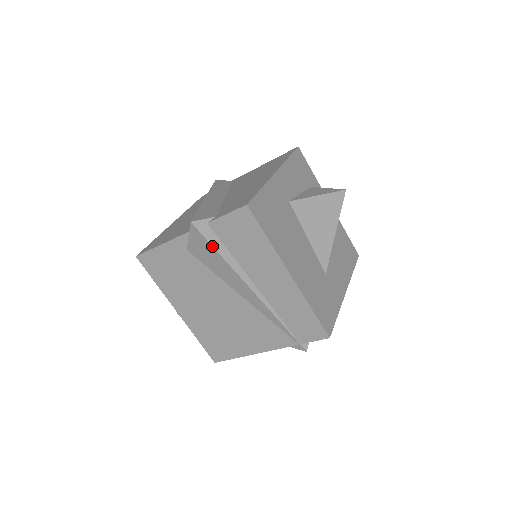
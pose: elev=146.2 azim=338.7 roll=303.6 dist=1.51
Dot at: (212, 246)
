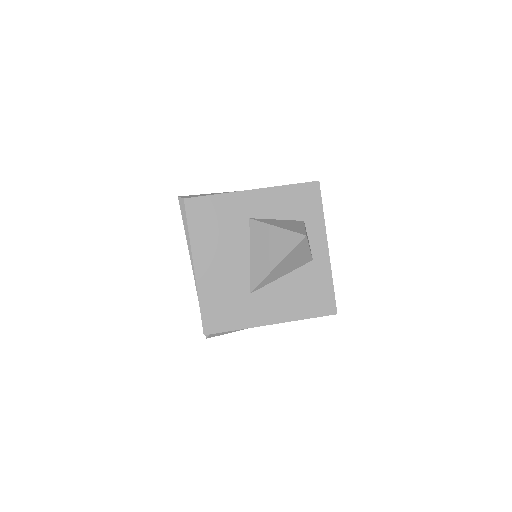
Dot at: (183, 220)
